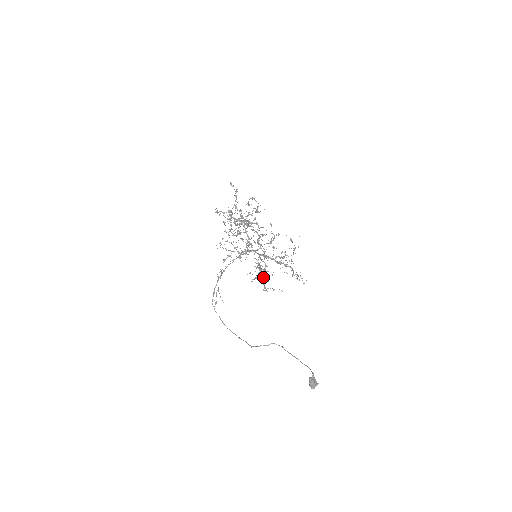
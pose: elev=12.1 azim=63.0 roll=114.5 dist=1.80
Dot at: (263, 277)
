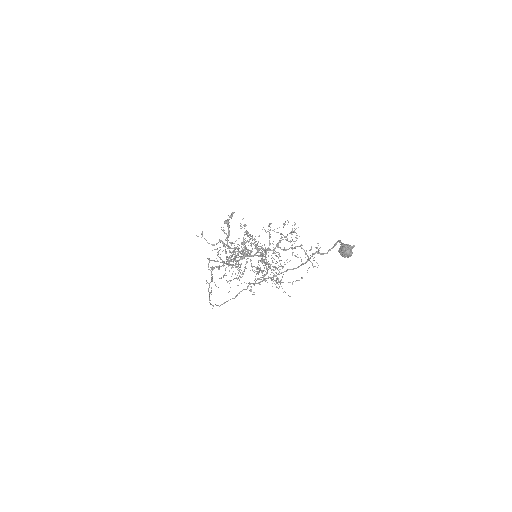
Dot at: (268, 264)
